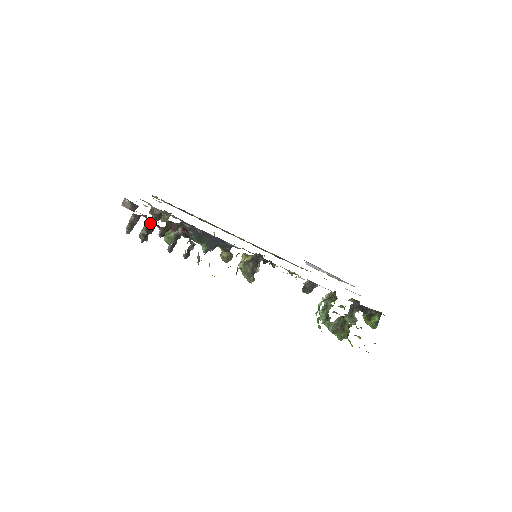
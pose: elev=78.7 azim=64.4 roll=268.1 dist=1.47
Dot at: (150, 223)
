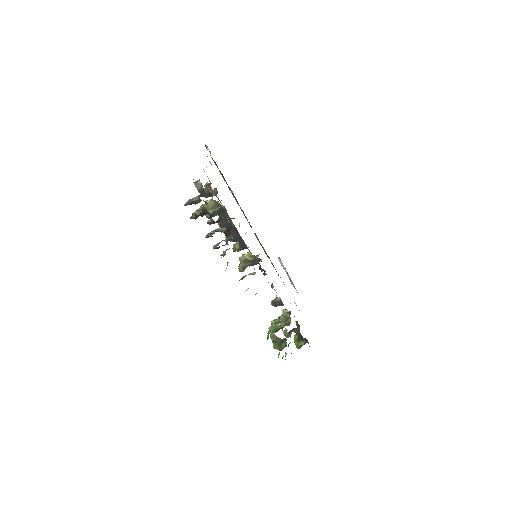
Dot at: (207, 212)
